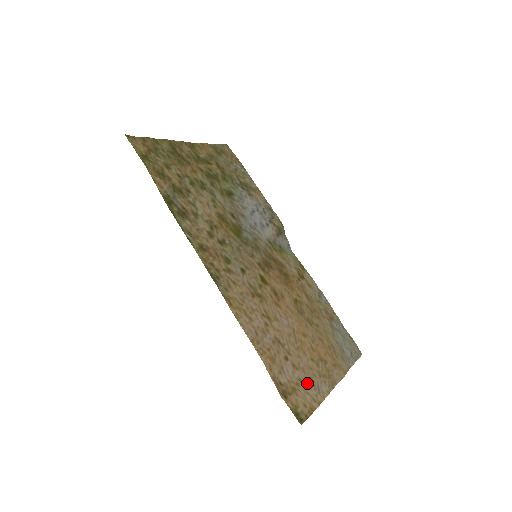
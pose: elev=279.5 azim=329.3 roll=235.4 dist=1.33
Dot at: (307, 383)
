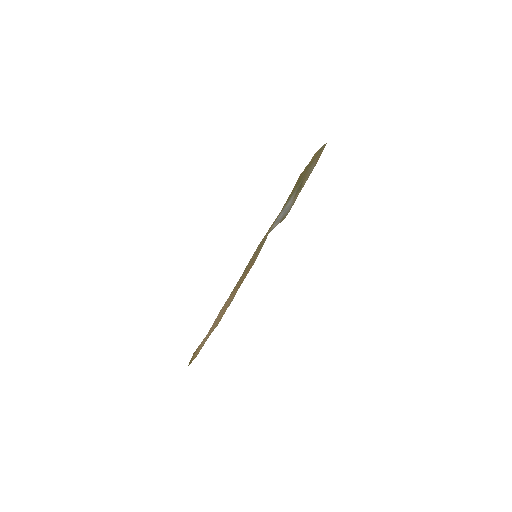
Dot at: (205, 340)
